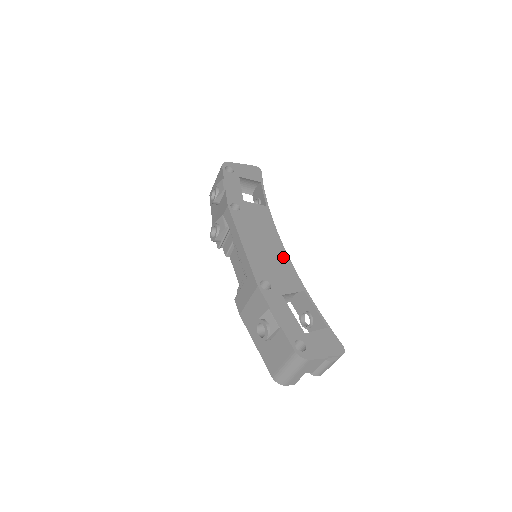
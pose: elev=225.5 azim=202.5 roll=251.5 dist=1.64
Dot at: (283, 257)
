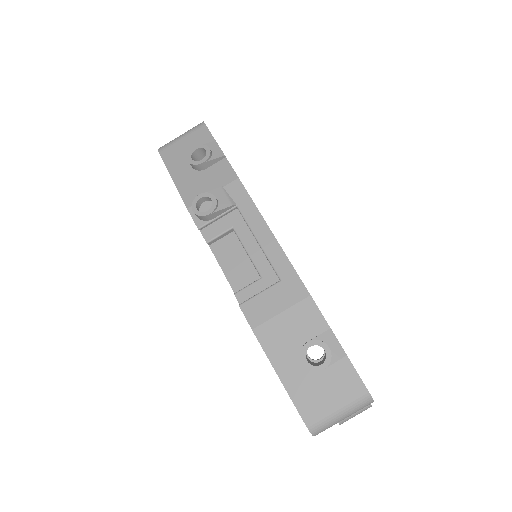
Dot at: occluded
